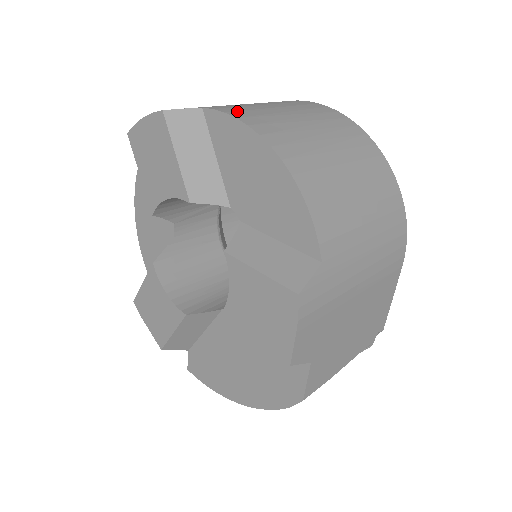
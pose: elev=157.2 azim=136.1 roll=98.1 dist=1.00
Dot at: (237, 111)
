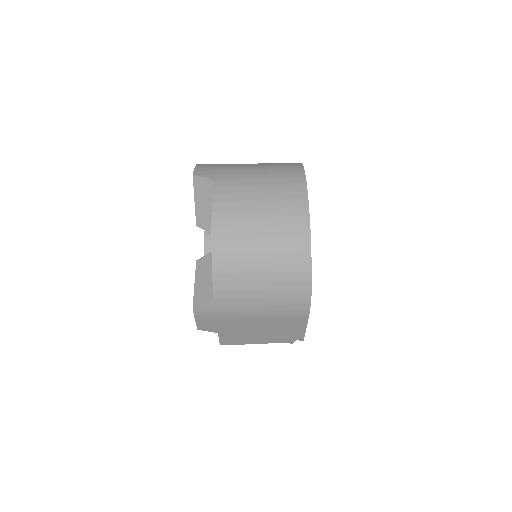
Dot at: (222, 194)
